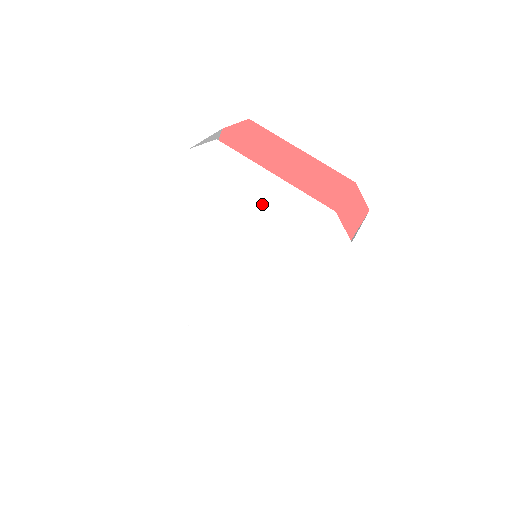
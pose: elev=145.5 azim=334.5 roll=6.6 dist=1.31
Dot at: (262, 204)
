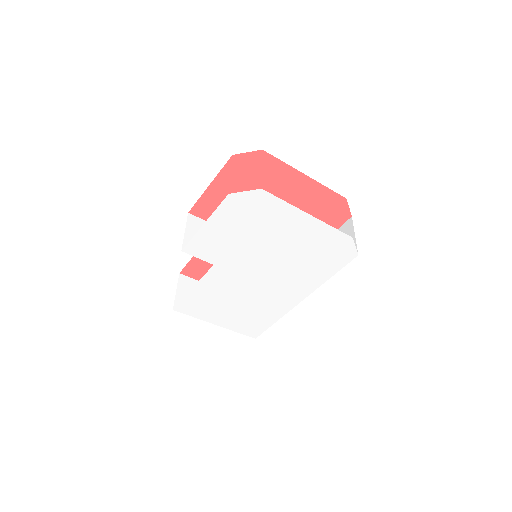
Dot at: (290, 233)
